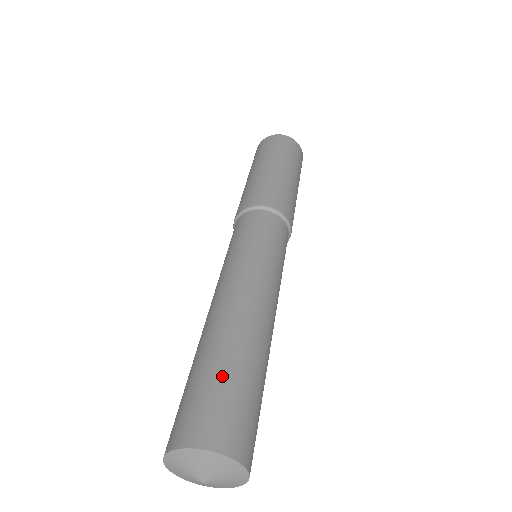
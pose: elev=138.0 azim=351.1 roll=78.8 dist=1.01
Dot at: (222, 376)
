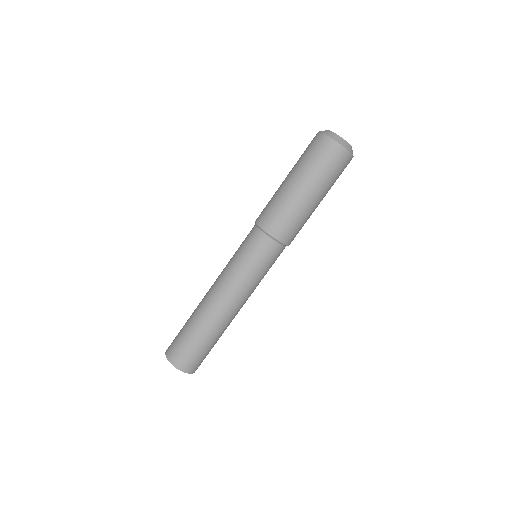
Dot at: (205, 348)
